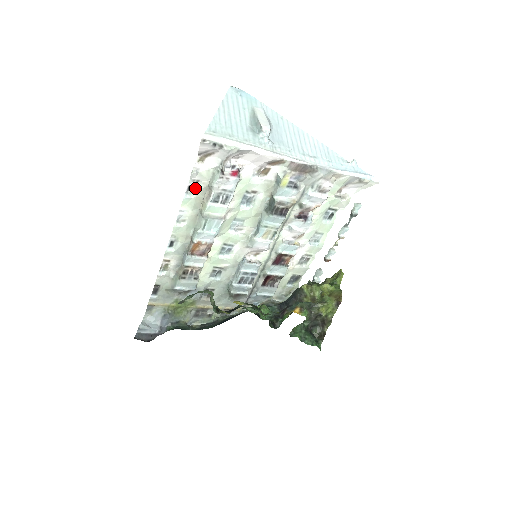
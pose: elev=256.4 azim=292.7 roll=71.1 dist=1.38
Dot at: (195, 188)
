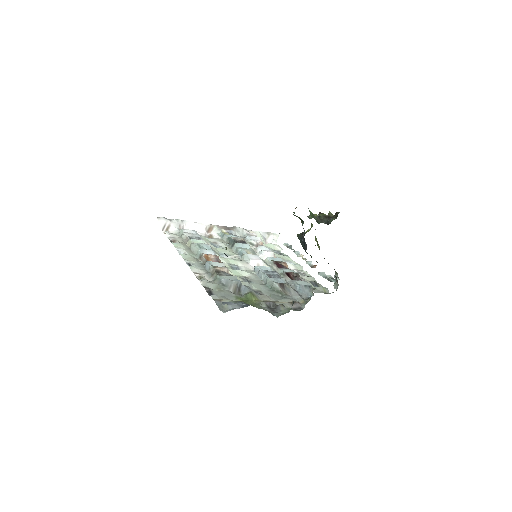
Dot at: (175, 241)
